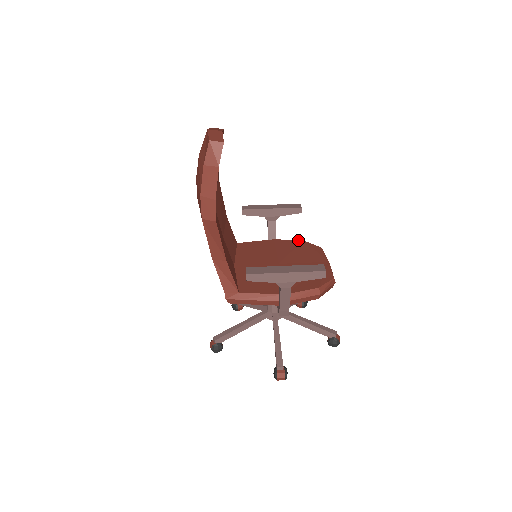
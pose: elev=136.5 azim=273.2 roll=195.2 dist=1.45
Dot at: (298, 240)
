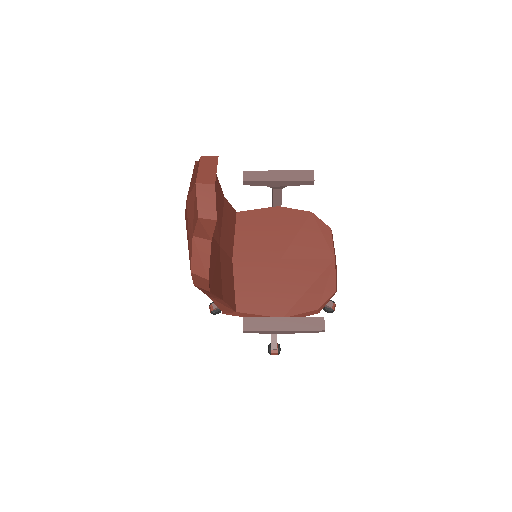
Dot at: (306, 211)
